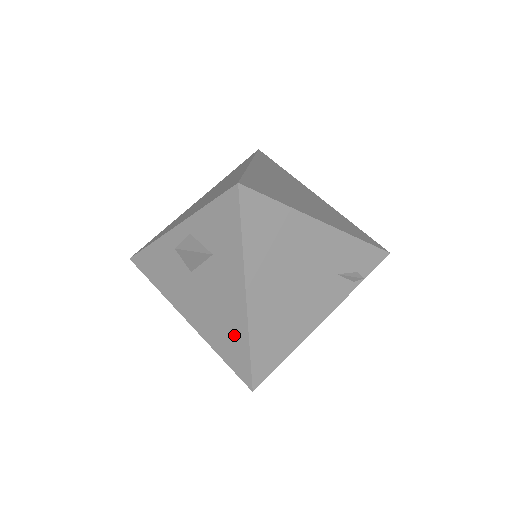
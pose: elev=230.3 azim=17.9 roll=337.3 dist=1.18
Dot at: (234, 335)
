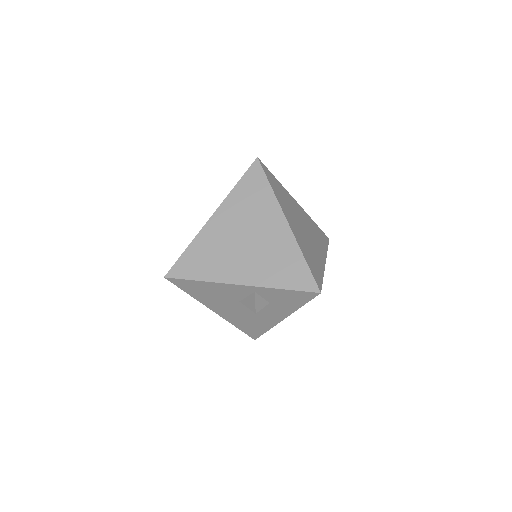
Dot at: (259, 326)
